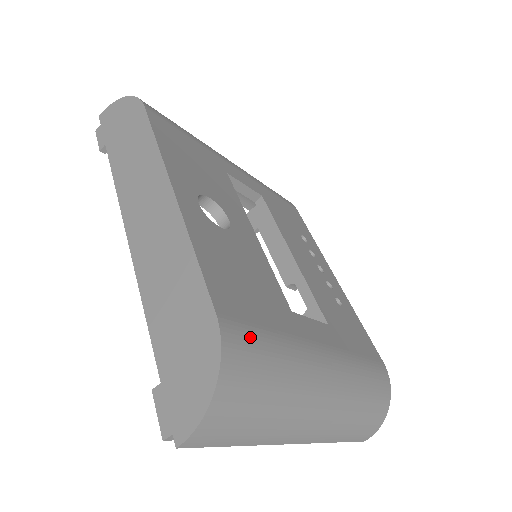
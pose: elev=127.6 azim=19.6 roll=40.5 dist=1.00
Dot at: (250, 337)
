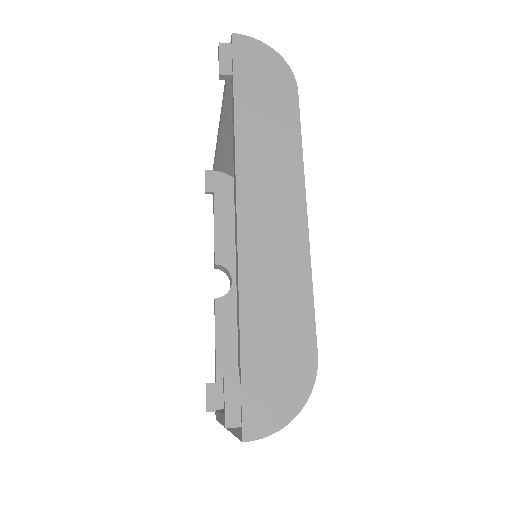
Dot at: occluded
